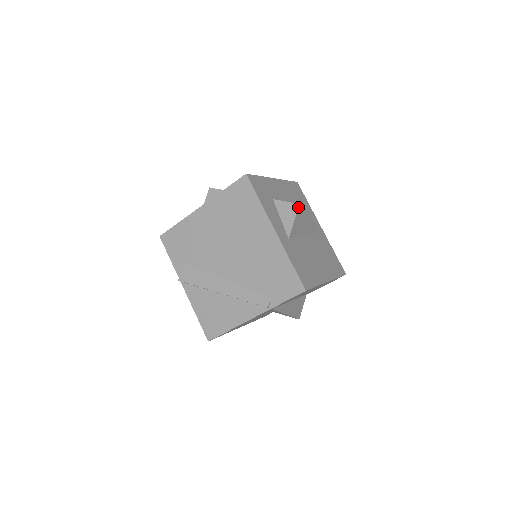
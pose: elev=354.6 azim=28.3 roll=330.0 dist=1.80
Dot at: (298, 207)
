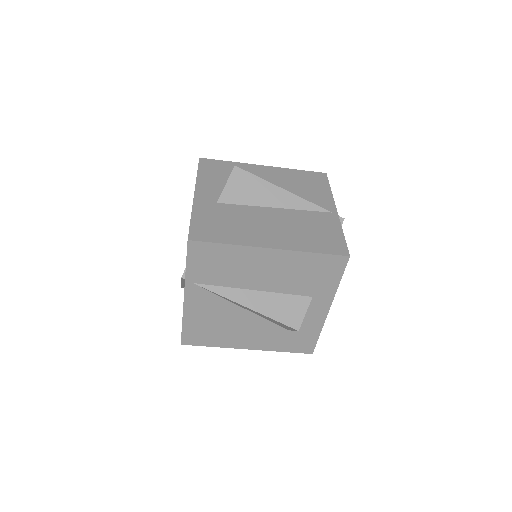
Dot at: (233, 169)
